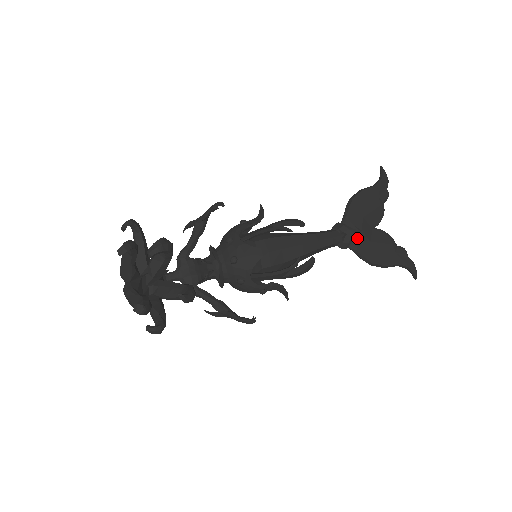
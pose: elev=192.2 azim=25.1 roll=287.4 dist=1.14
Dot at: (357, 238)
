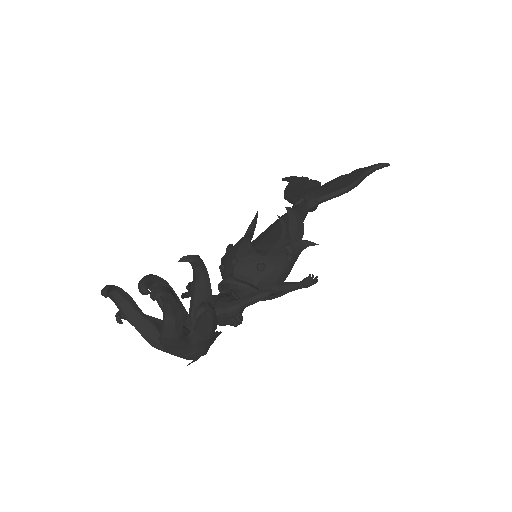
Dot at: (314, 194)
